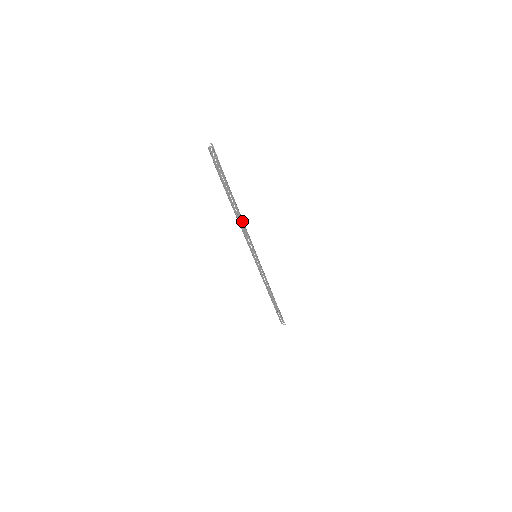
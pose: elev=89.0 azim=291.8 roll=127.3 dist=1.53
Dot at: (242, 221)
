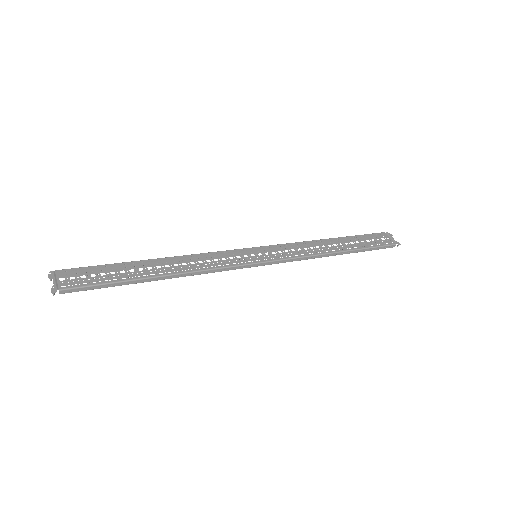
Dot at: (176, 275)
